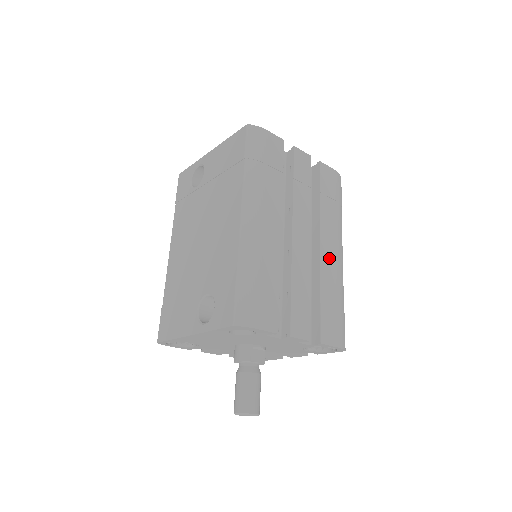
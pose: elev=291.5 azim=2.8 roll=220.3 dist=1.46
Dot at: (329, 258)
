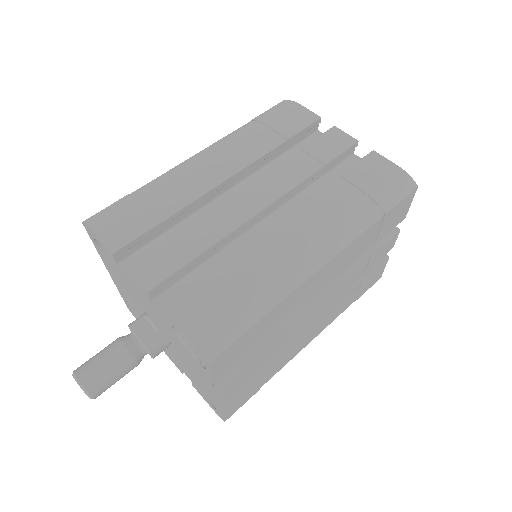
Dot at: (284, 239)
